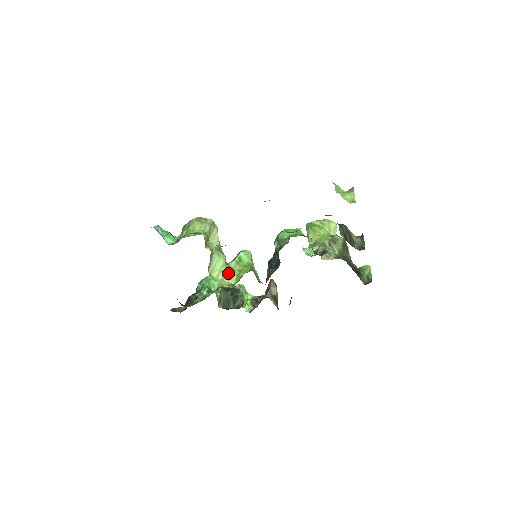
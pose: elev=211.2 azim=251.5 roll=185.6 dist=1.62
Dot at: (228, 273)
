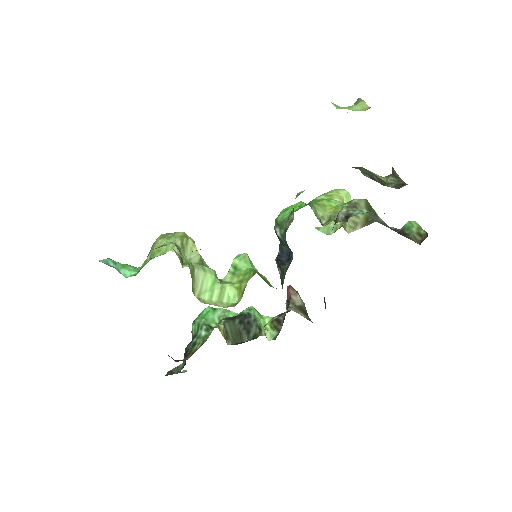
Dot at: (224, 290)
